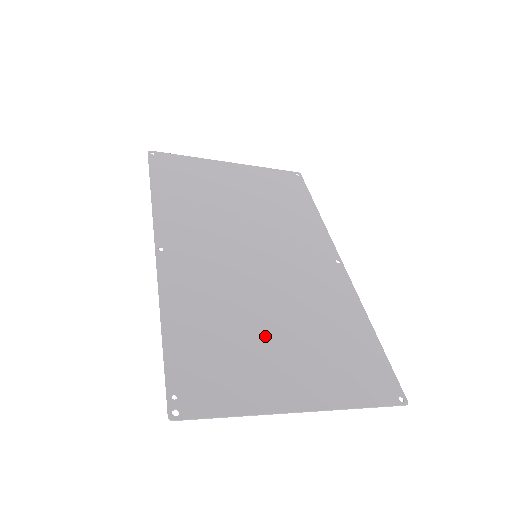
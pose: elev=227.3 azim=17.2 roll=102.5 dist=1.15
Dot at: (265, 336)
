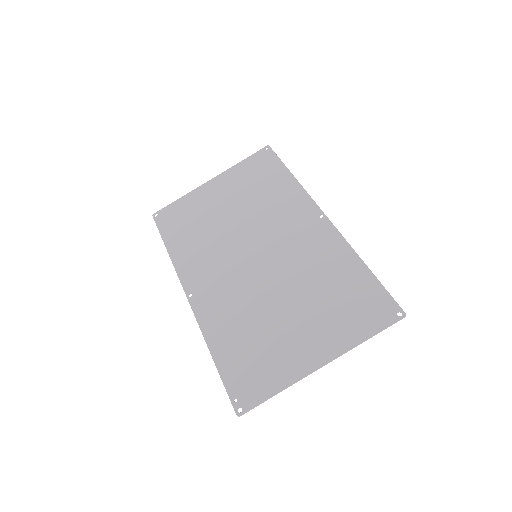
Dot at: (281, 321)
